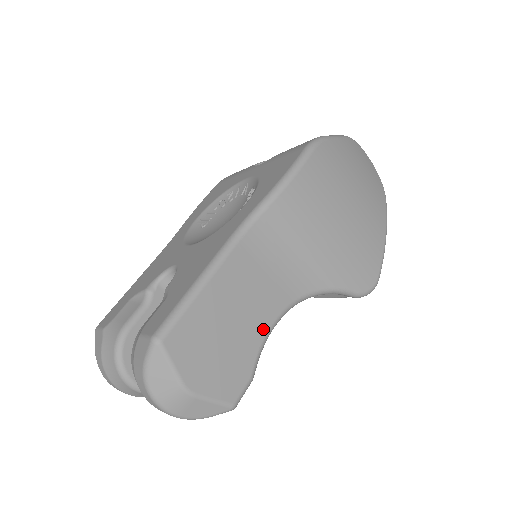
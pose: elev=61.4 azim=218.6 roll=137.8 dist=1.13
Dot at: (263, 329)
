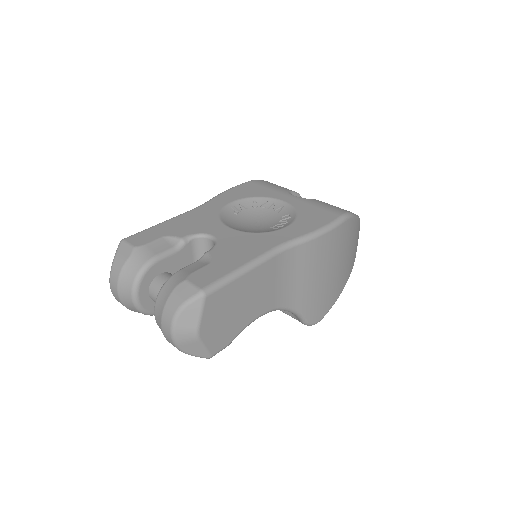
Dot at: (253, 317)
